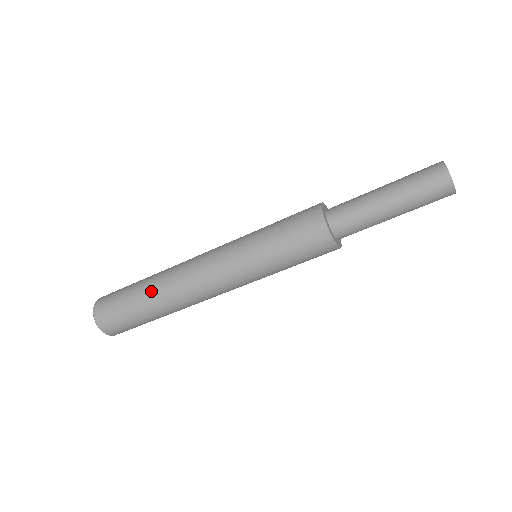
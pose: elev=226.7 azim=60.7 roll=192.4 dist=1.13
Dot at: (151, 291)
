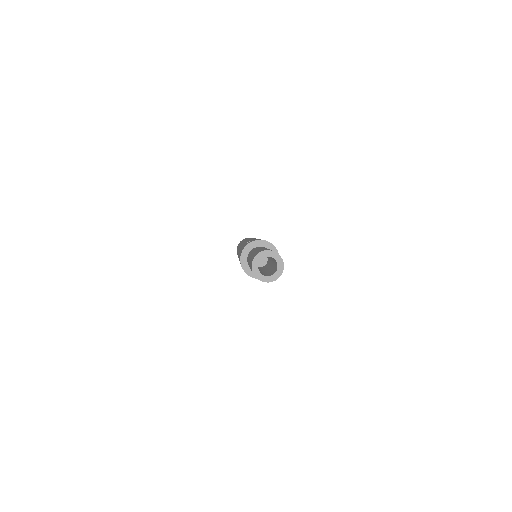
Dot at: occluded
